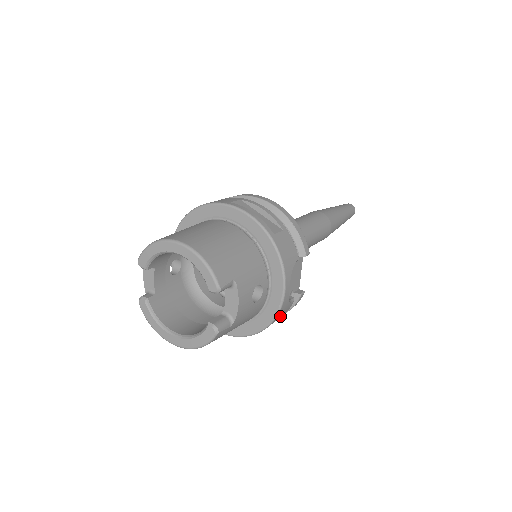
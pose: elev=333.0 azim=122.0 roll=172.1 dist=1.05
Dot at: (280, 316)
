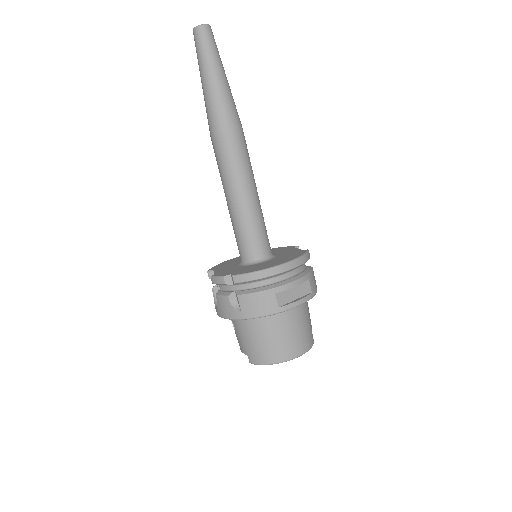
Dot at: occluded
